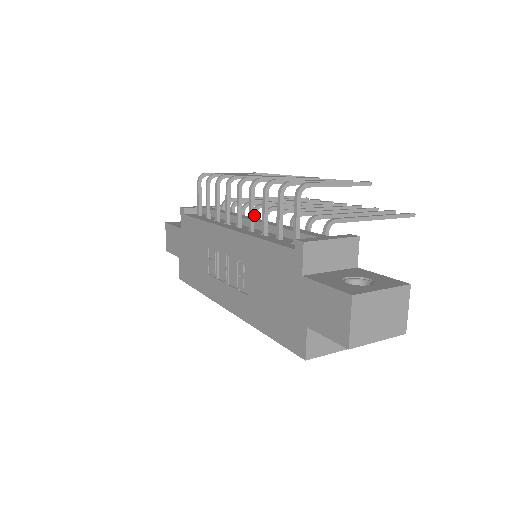
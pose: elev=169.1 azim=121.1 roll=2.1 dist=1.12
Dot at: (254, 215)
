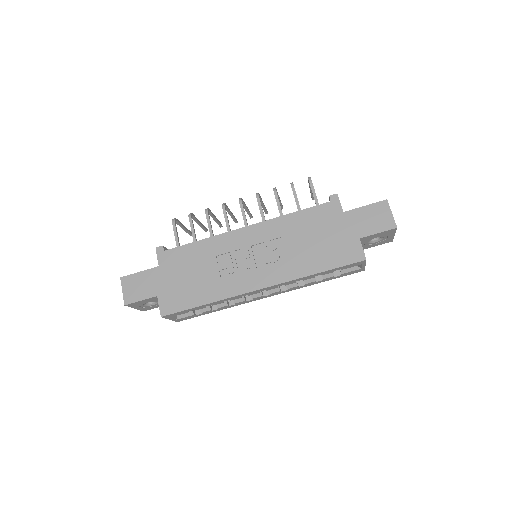
Dot at: occluded
